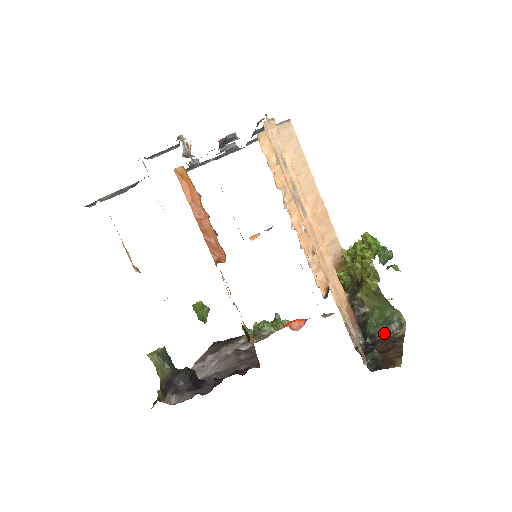
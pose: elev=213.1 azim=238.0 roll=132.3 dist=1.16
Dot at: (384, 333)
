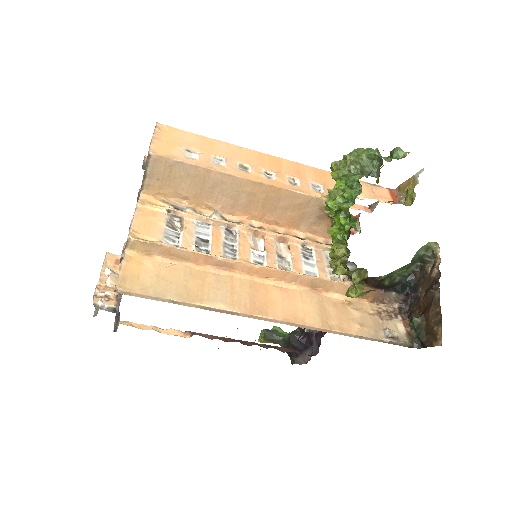
Dot at: (421, 268)
